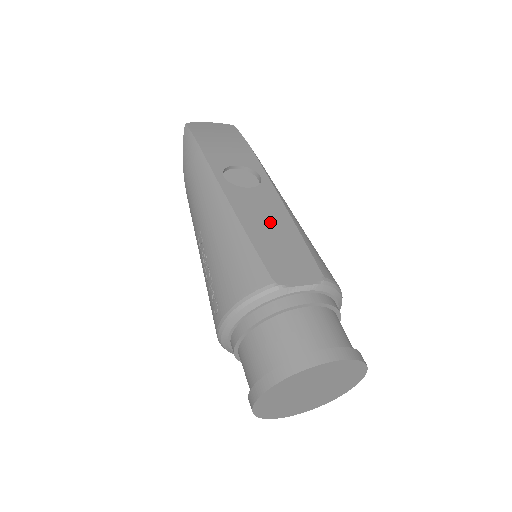
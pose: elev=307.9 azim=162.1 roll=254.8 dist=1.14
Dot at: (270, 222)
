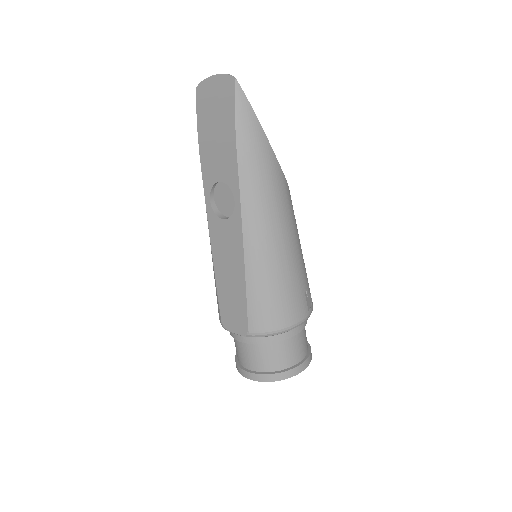
Dot at: (230, 268)
